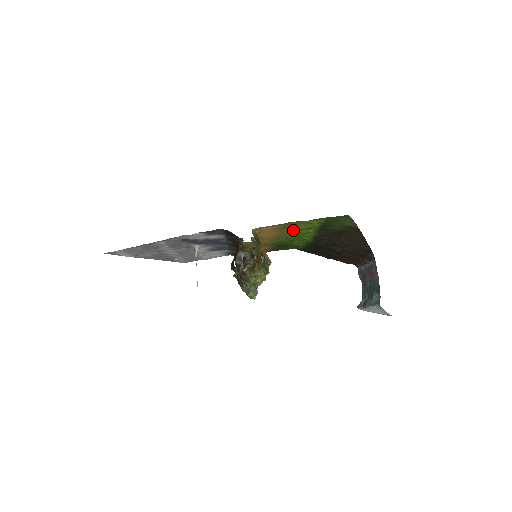
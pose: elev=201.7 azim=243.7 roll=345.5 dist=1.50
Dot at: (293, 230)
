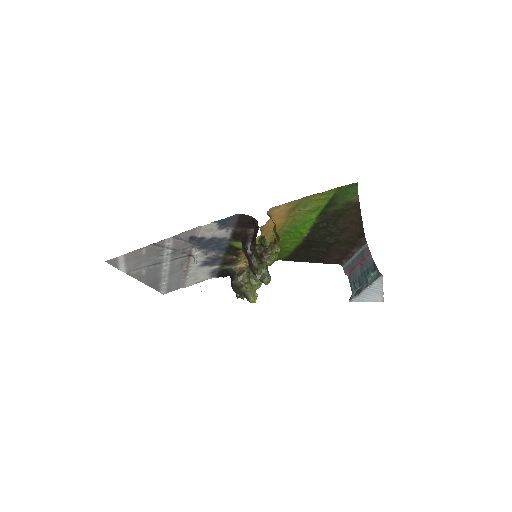
Dot at: (299, 214)
